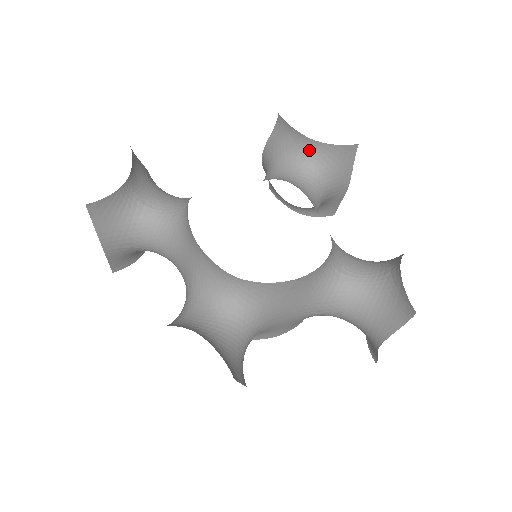
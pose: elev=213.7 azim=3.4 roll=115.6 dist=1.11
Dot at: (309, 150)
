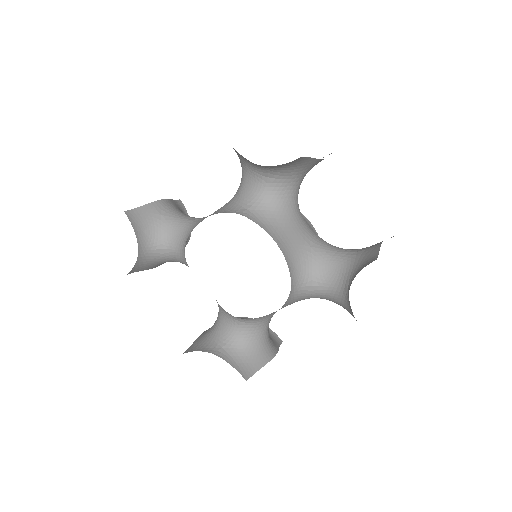
Dot at: (260, 166)
